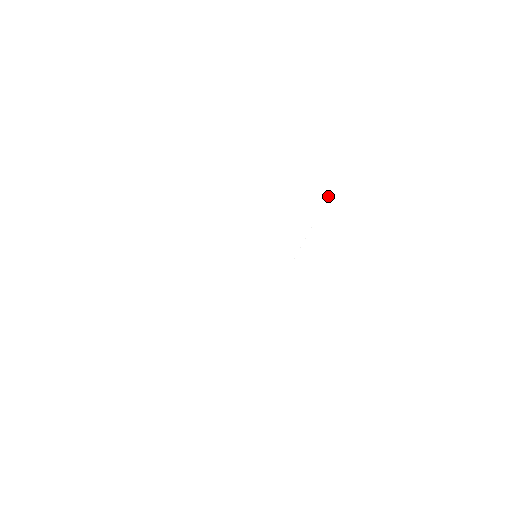
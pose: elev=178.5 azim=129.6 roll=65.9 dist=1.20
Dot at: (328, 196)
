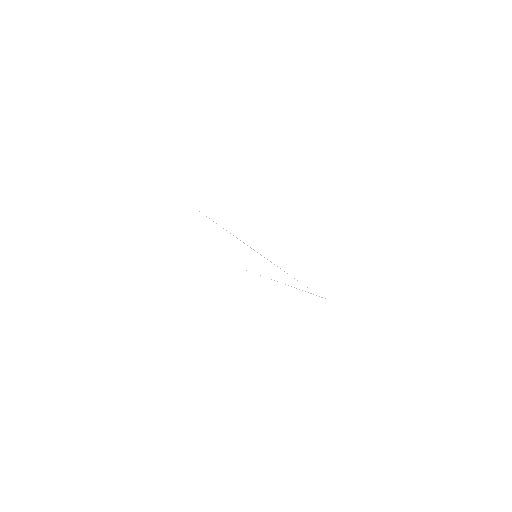
Dot at: occluded
